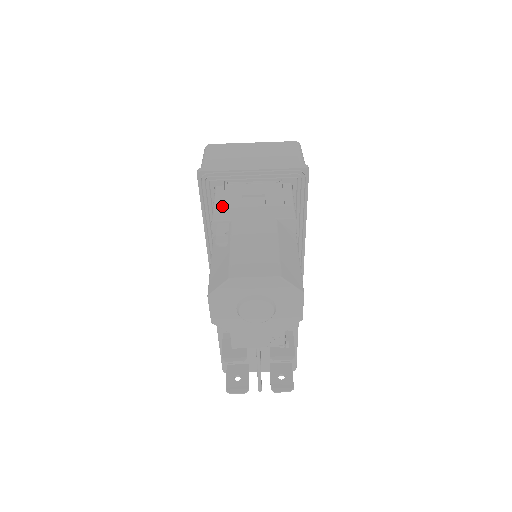
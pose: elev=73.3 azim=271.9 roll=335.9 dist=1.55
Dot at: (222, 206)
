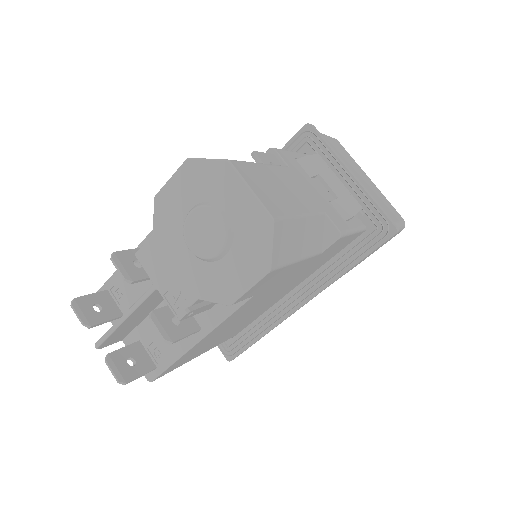
Dot at: (294, 157)
